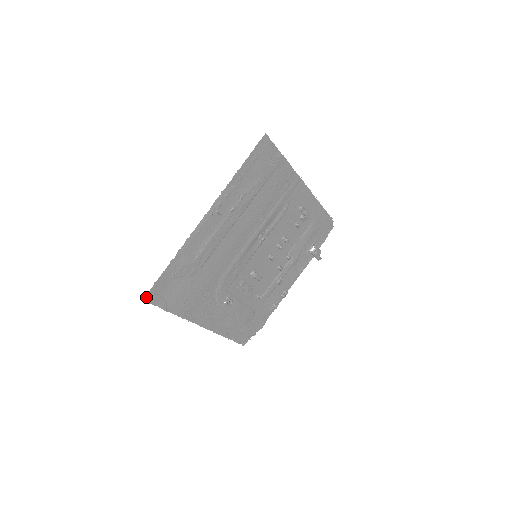
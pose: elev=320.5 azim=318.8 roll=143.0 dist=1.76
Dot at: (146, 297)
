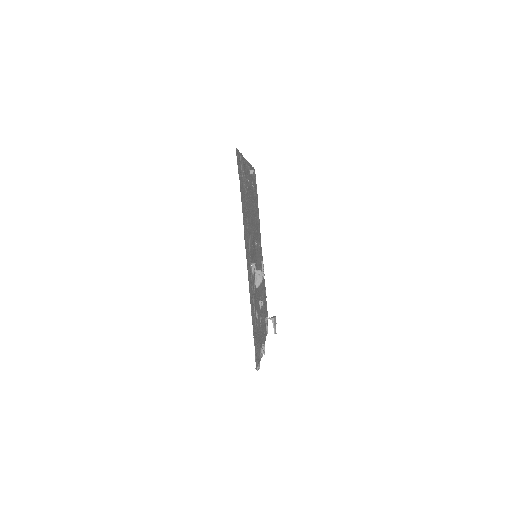
Dot at: (236, 149)
